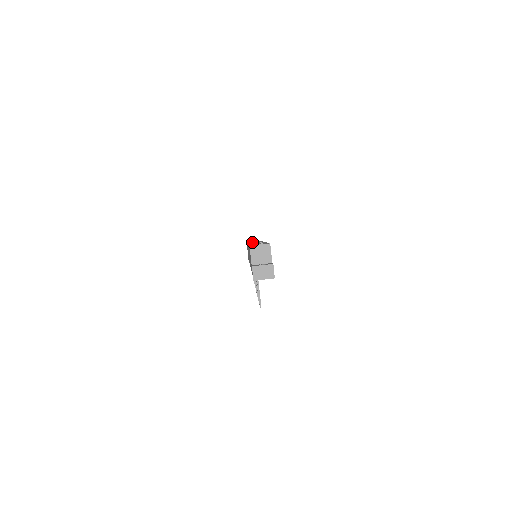
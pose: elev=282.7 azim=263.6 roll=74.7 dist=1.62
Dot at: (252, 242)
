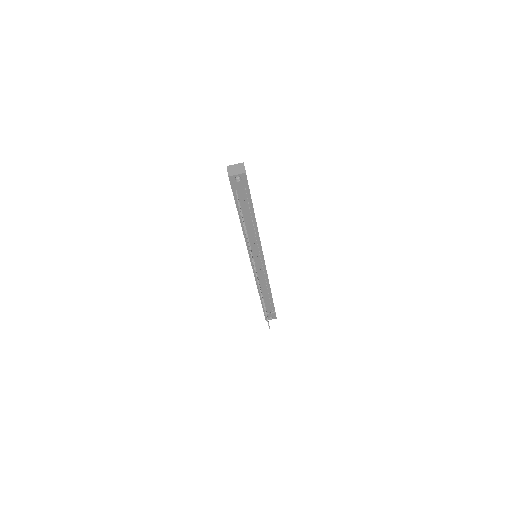
Dot at: occluded
